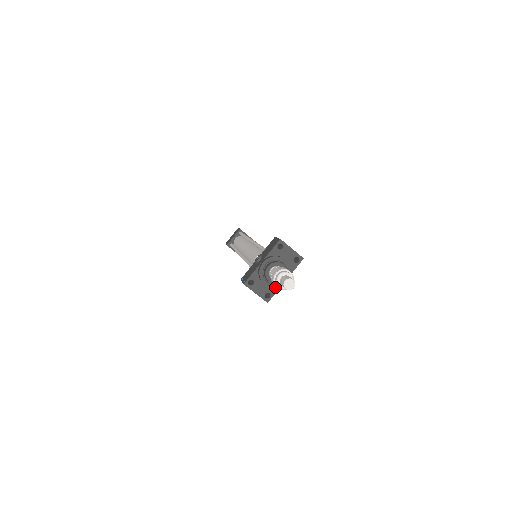
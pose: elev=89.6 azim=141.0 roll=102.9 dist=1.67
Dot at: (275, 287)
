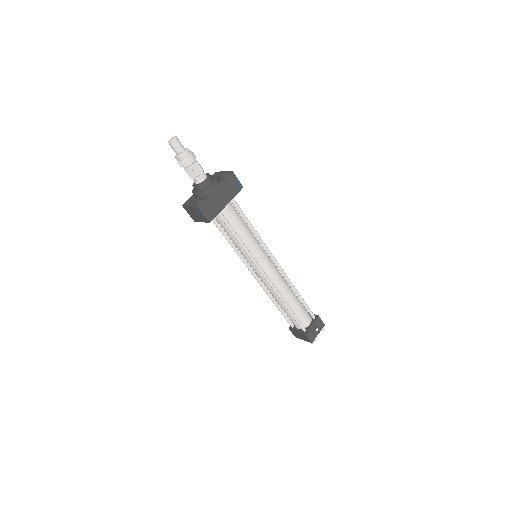
Dot at: (202, 191)
